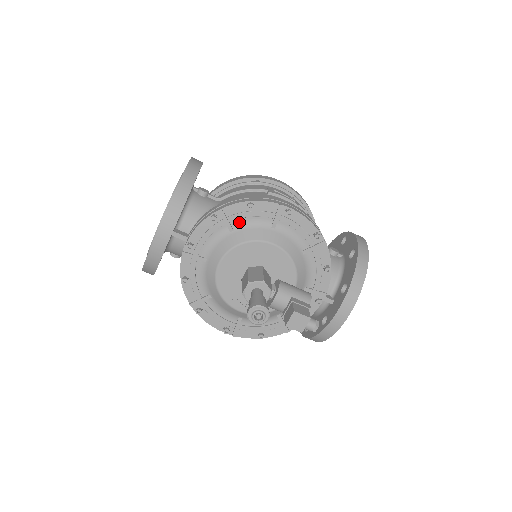
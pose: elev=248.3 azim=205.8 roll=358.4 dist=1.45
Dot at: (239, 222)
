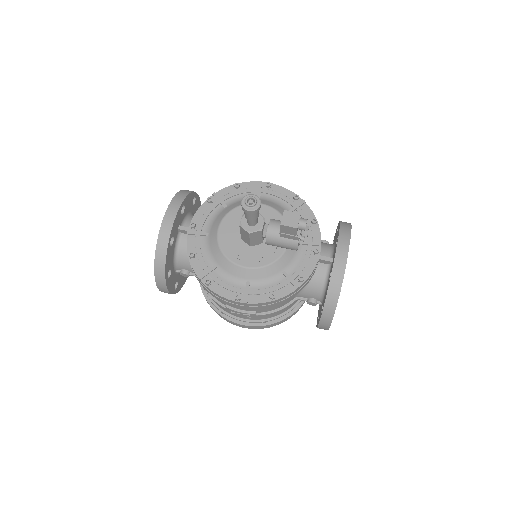
Dot at: (230, 200)
